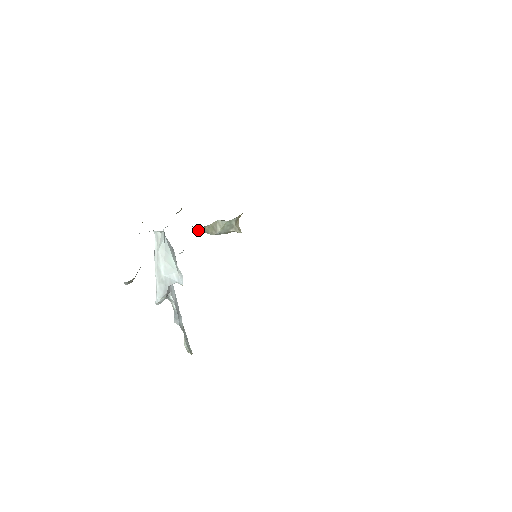
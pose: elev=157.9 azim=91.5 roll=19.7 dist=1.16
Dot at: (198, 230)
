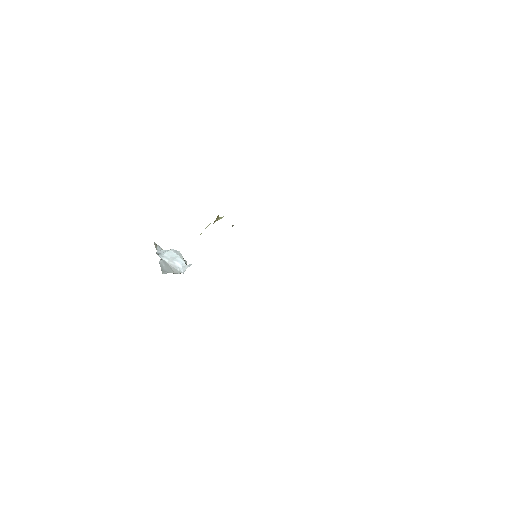
Dot at: occluded
